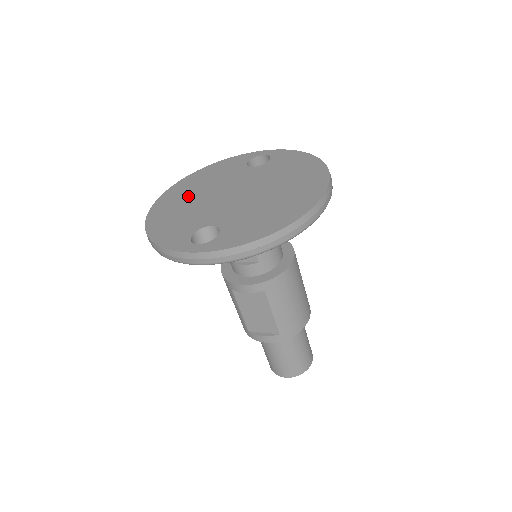
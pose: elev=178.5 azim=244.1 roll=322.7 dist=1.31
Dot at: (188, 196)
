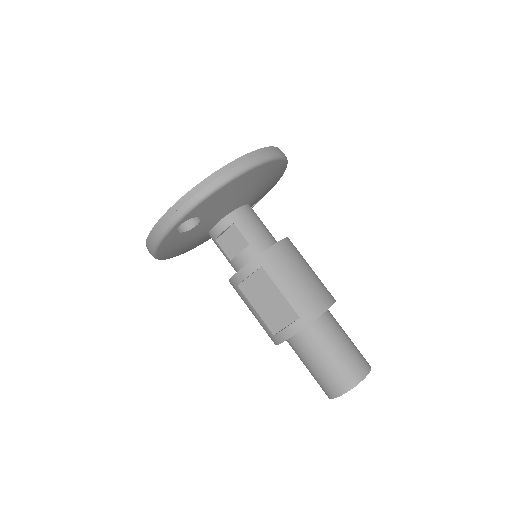
Dot at: occluded
